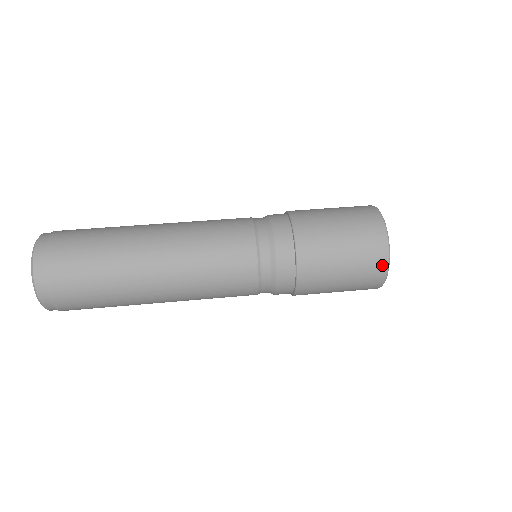
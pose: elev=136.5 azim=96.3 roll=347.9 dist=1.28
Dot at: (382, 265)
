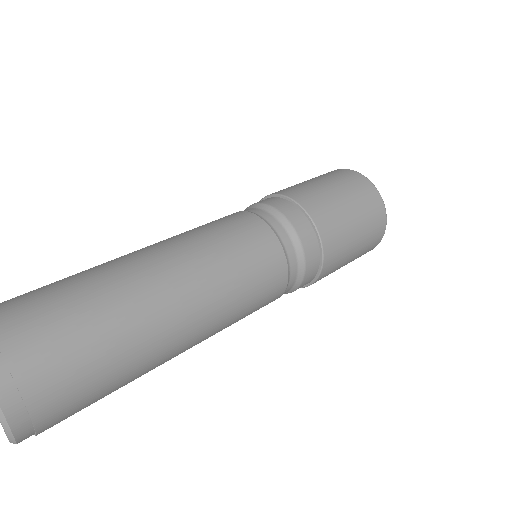
Dot at: (373, 192)
